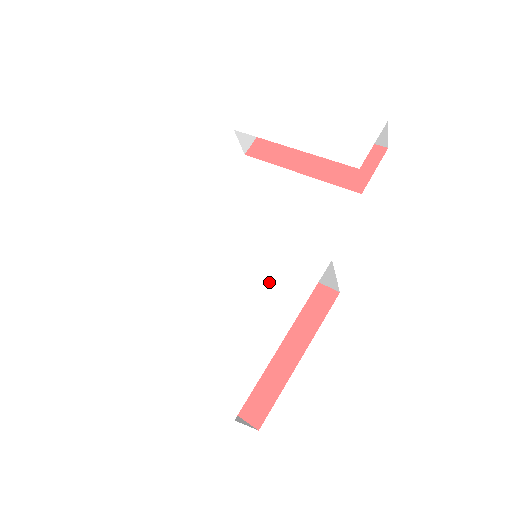
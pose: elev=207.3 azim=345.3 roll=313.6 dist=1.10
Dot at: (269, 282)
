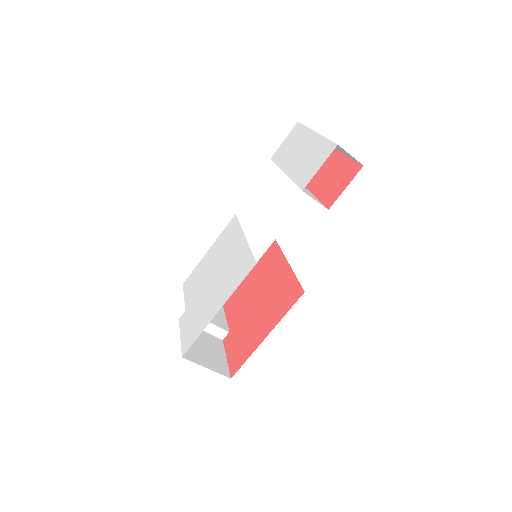
Dot at: (229, 275)
